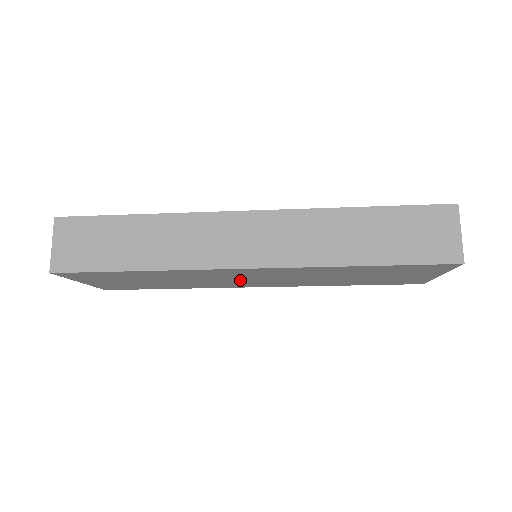
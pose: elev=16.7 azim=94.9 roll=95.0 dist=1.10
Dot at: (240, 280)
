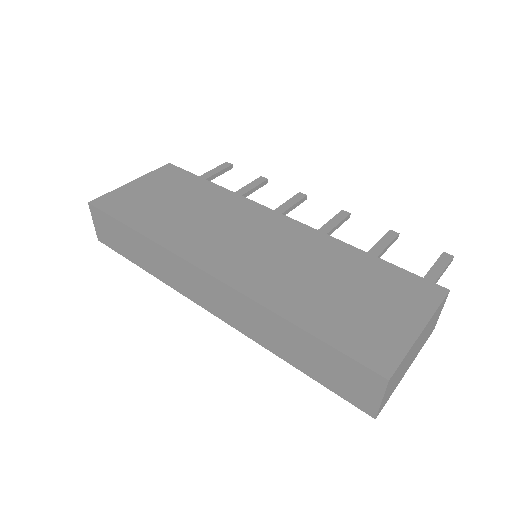
Dot at: occluded
